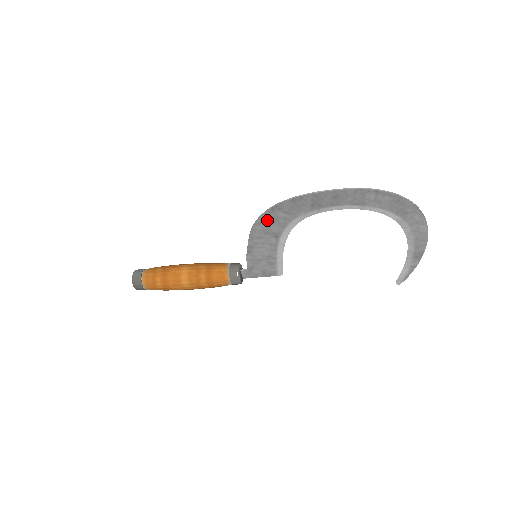
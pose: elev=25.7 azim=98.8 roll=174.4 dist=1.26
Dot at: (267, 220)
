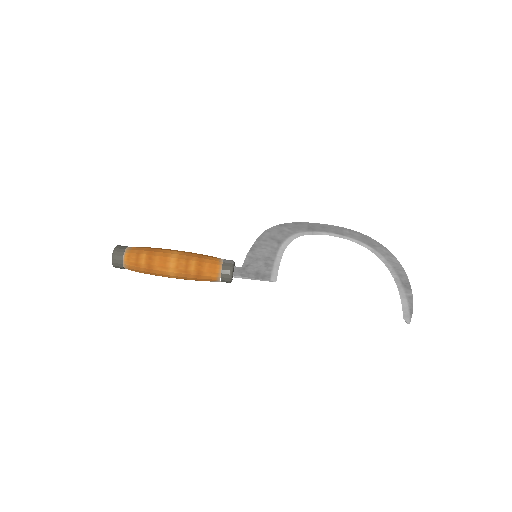
Dot at: (275, 231)
